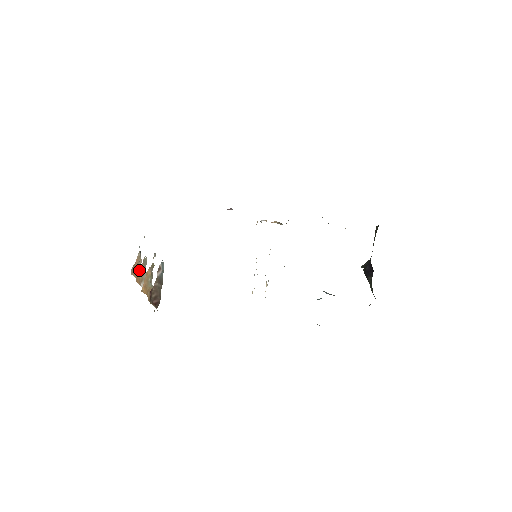
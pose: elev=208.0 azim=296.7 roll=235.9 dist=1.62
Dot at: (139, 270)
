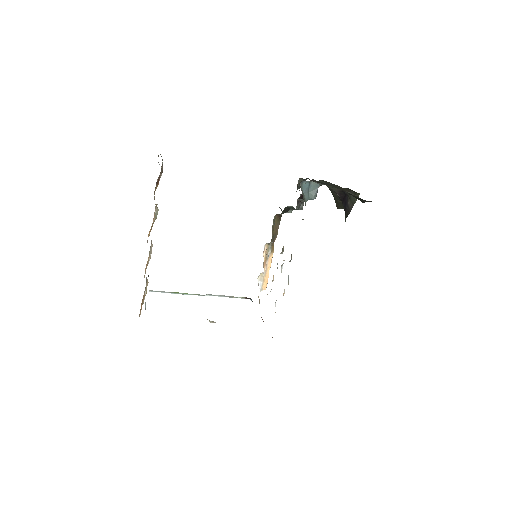
Dot at: (146, 287)
